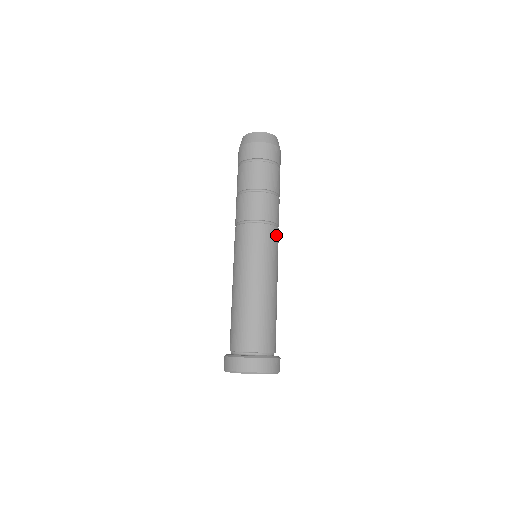
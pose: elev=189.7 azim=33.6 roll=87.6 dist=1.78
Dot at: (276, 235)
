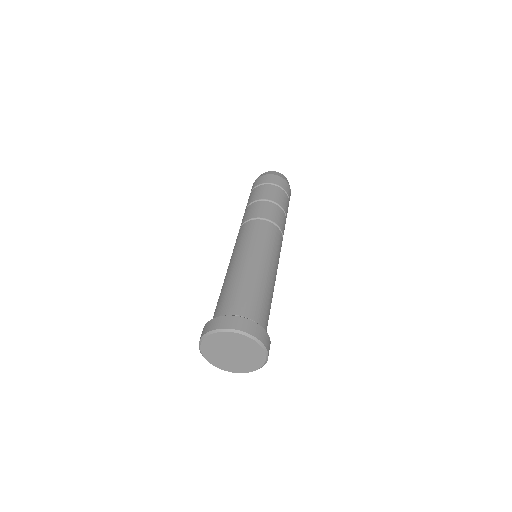
Dot at: (281, 245)
